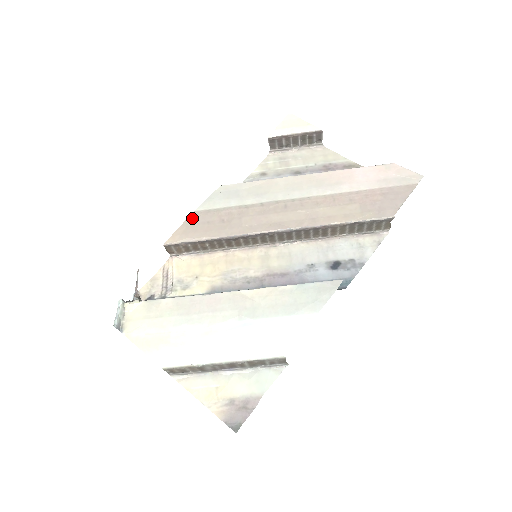
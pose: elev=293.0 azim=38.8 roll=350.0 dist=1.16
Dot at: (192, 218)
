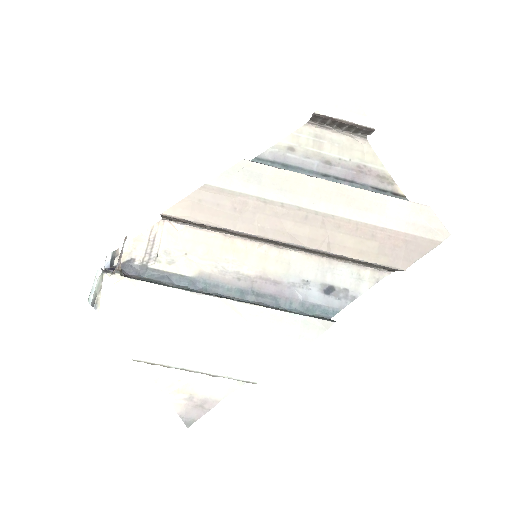
Dot at: (201, 192)
